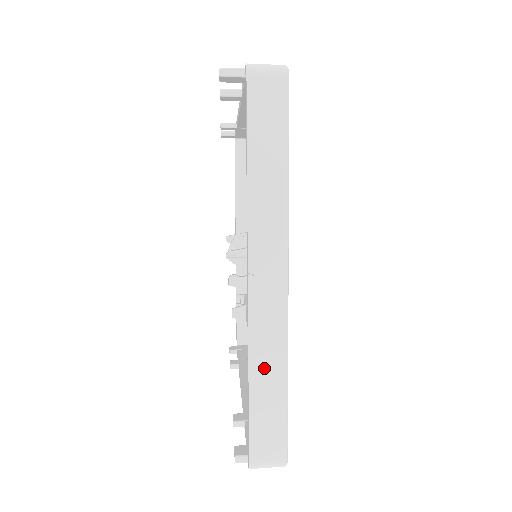
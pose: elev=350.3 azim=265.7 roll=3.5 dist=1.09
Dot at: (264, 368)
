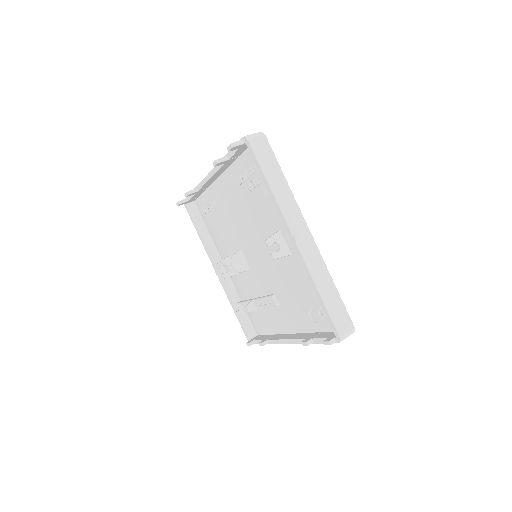
Dot at: (322, 282)
